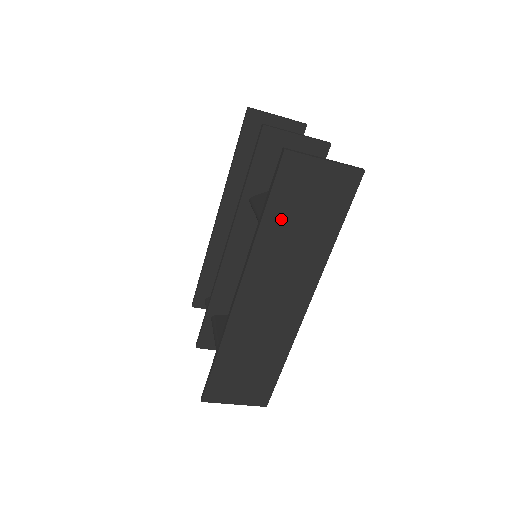
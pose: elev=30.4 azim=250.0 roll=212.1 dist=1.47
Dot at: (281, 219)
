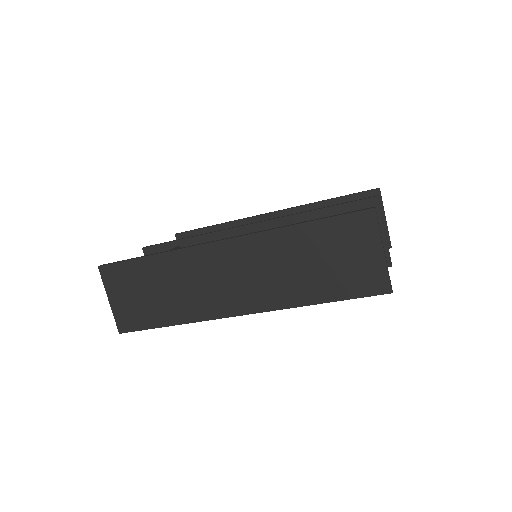
Dot at: (310, 241)
